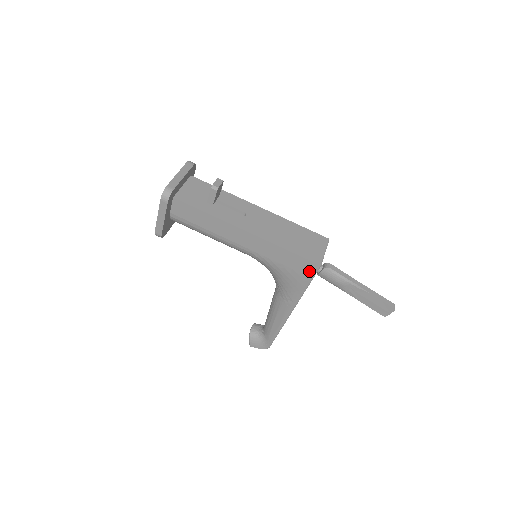
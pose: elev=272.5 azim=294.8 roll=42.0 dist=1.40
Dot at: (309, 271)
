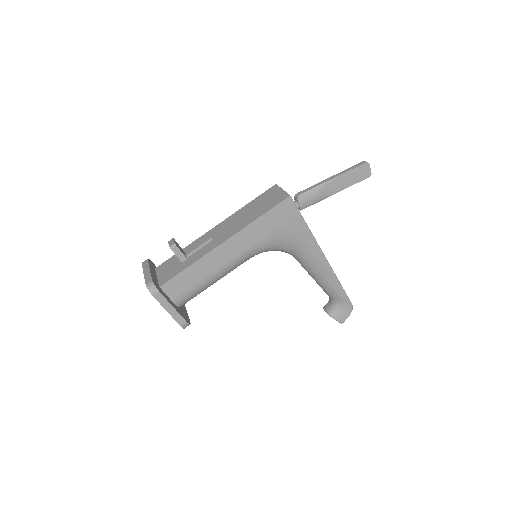
Dot at: (290, 210)
